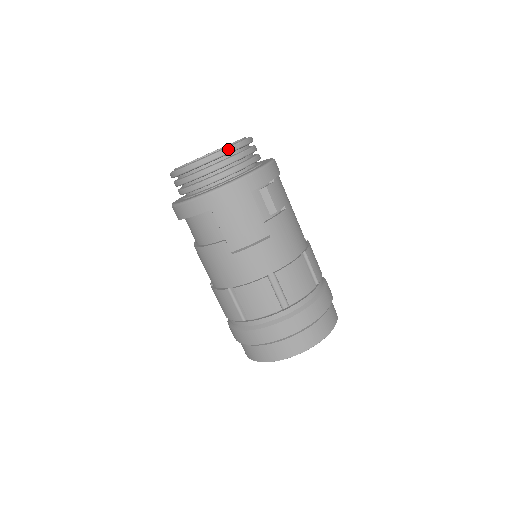
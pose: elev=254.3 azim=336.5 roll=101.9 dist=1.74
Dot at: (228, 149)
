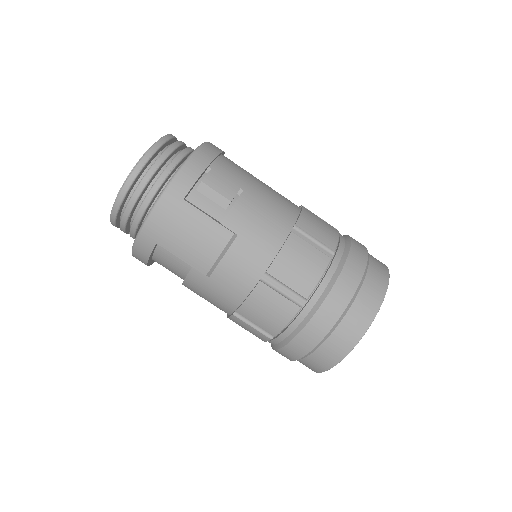
Dot at: (137, 168)
